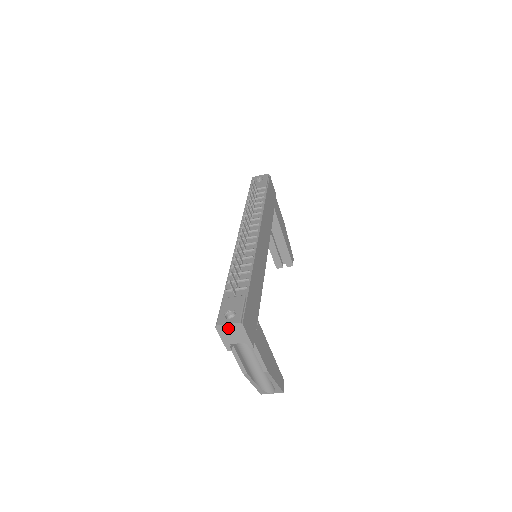
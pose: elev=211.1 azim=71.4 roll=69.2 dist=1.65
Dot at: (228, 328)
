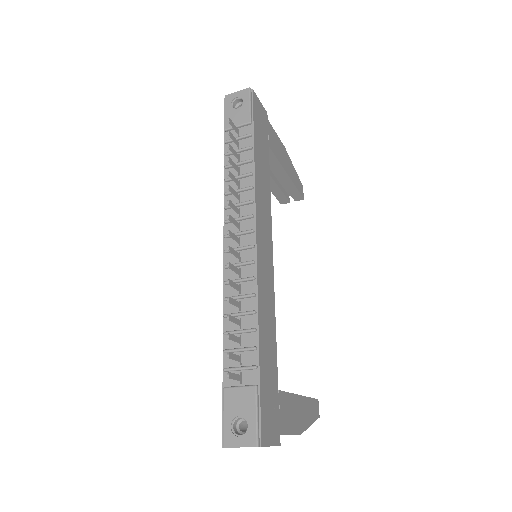
Dot at: occluded
